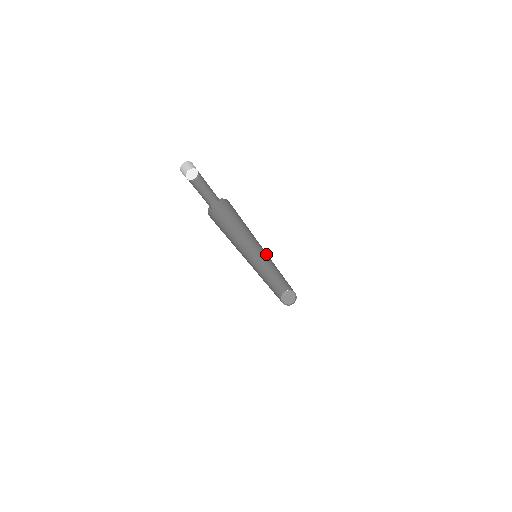
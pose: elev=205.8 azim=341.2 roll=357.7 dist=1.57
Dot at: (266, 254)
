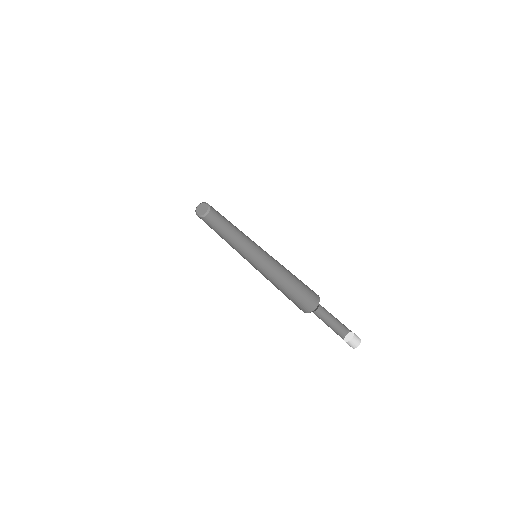
Dot at: occluded
